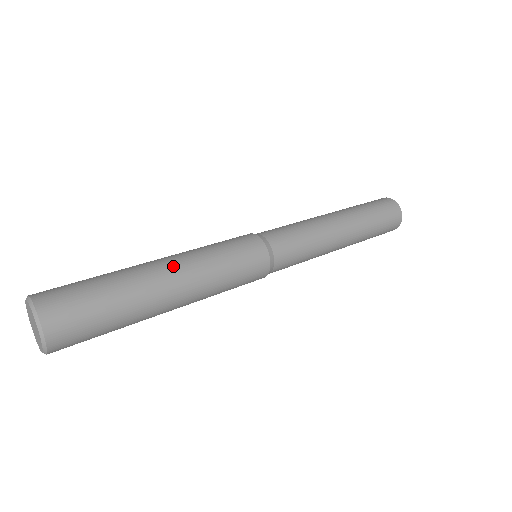
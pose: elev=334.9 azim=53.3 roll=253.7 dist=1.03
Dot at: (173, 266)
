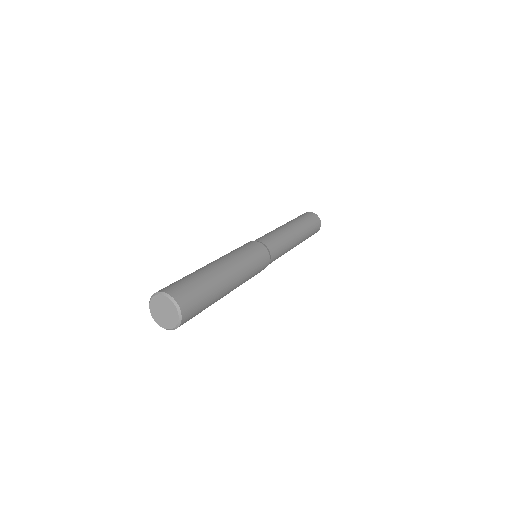
Dot at: (234, 274)
